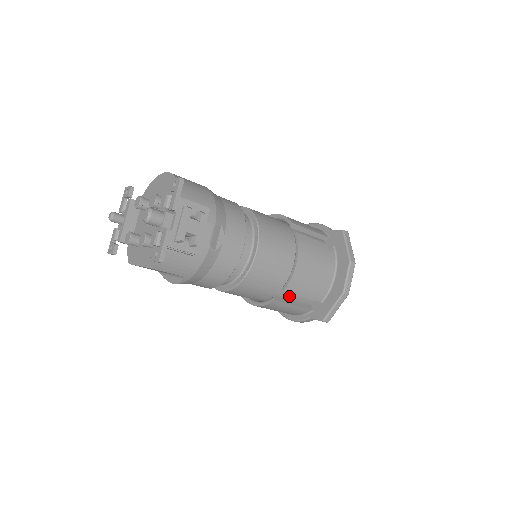
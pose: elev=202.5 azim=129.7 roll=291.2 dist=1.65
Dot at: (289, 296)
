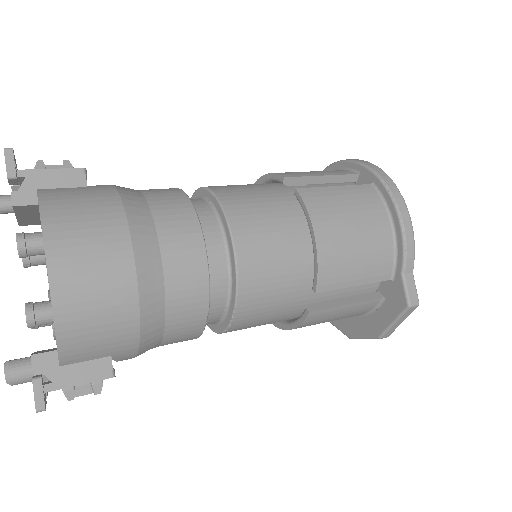
Dot at: occluded
